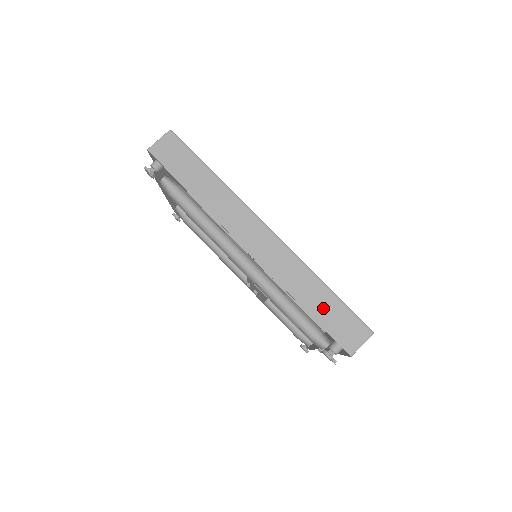
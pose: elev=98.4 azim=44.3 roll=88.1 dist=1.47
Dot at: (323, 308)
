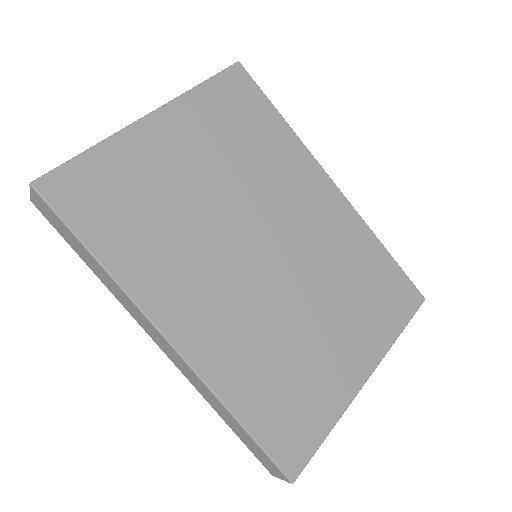
Dot at: (240, 433)
